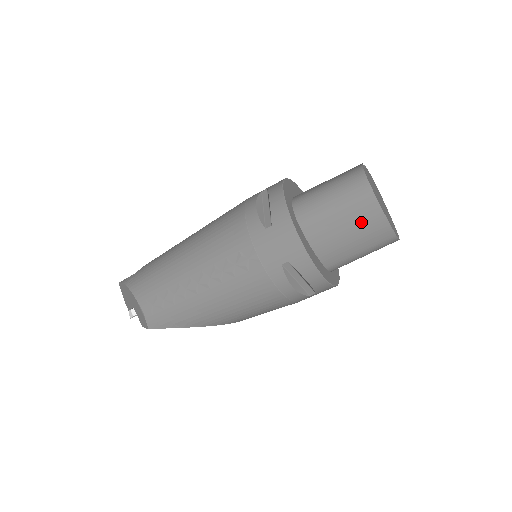
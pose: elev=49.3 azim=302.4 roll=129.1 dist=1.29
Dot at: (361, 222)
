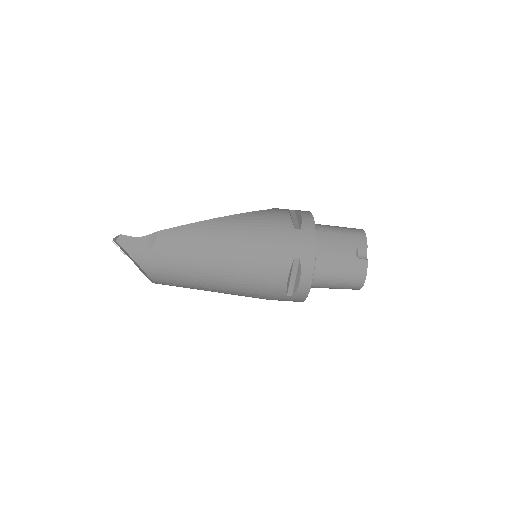
Dot at: occluded
